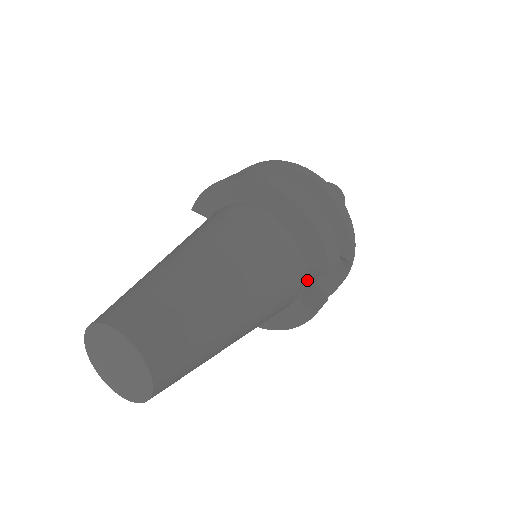
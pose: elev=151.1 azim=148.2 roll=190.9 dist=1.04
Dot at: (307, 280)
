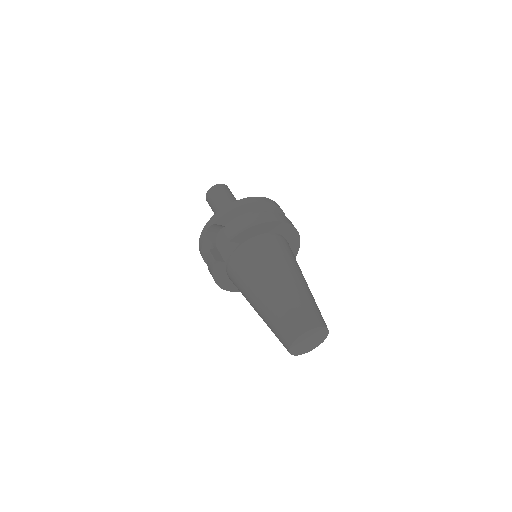
Dot at: occluded
